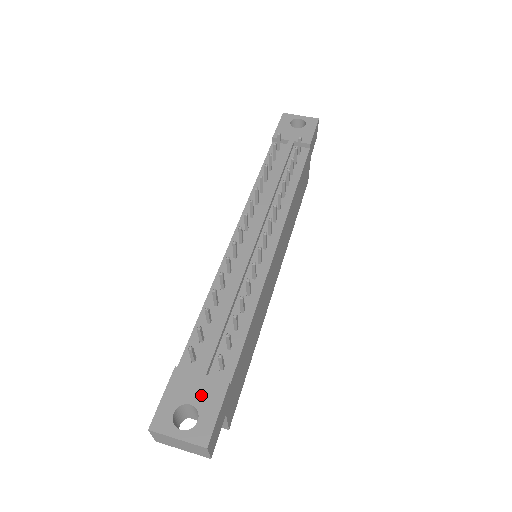
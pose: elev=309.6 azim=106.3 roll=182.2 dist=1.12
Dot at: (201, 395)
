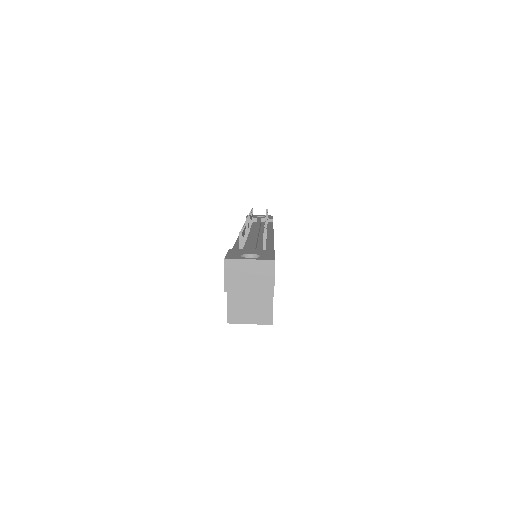
Dot at: (257, 252)
